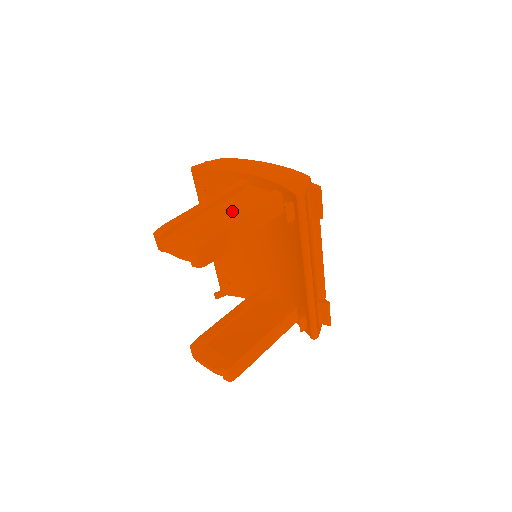
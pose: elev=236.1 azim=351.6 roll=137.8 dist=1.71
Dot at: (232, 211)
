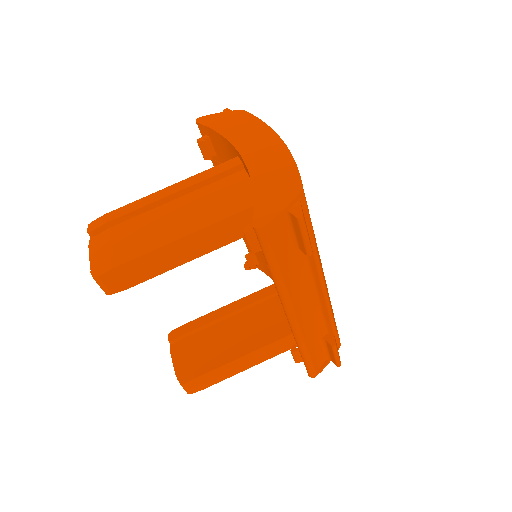
Dot at: (187, 215)
